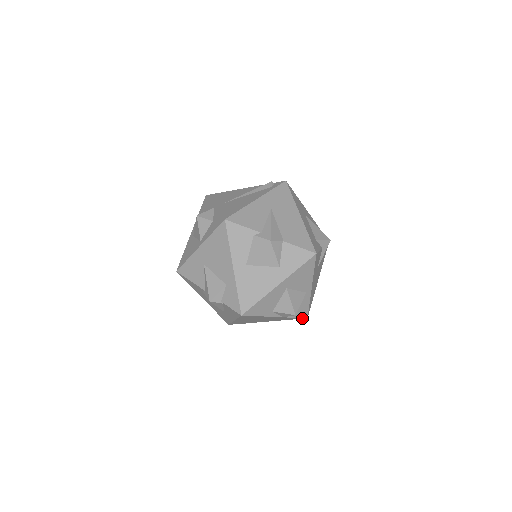
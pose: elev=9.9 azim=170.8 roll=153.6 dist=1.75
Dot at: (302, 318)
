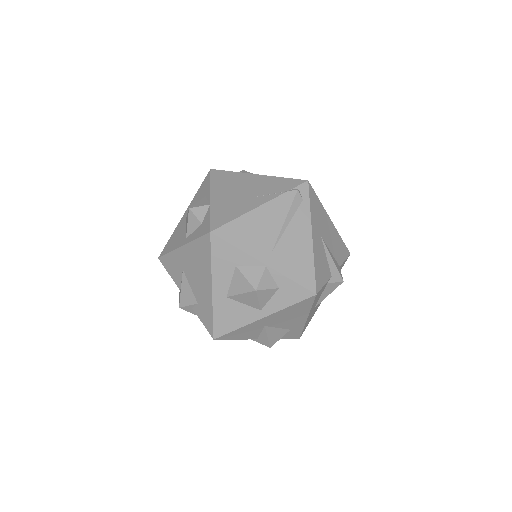
Dot at: occluded
